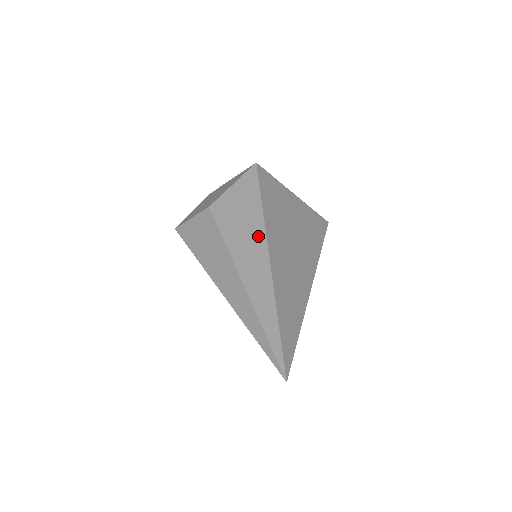
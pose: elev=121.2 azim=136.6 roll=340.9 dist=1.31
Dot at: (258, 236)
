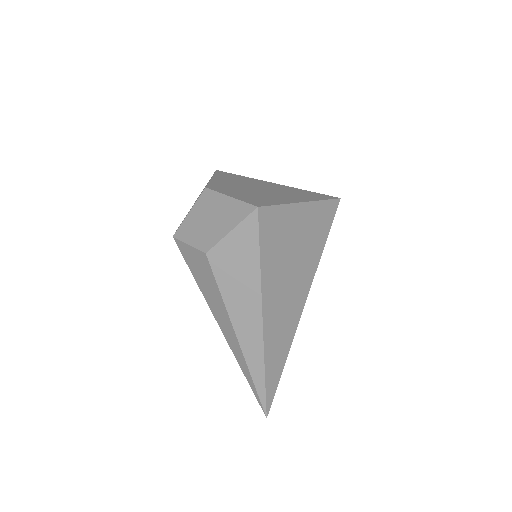
Dot at: (254, 301)
